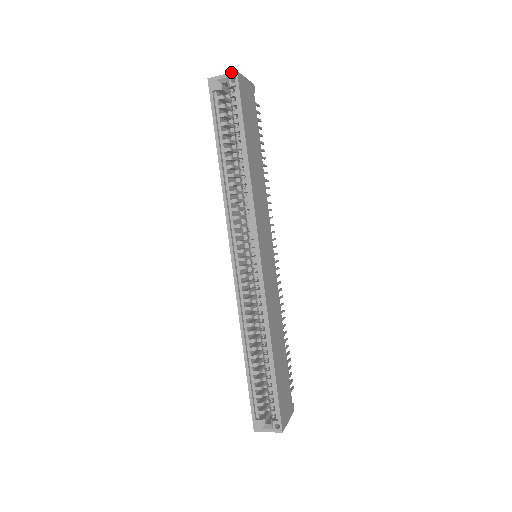
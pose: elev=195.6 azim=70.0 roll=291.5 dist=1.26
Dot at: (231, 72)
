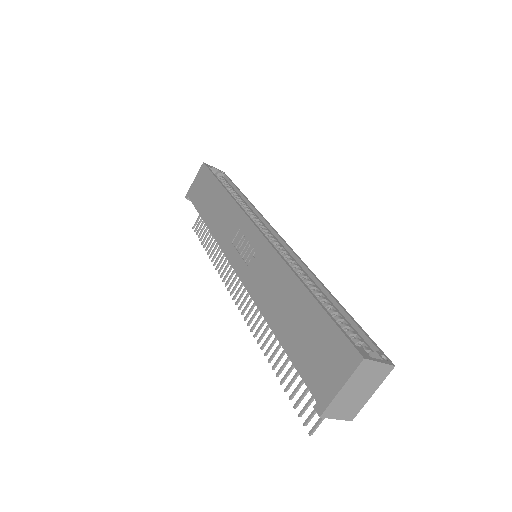
Dot at: (220, 170)
